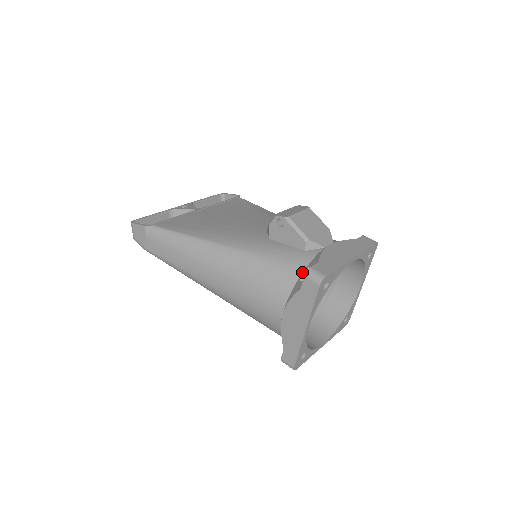
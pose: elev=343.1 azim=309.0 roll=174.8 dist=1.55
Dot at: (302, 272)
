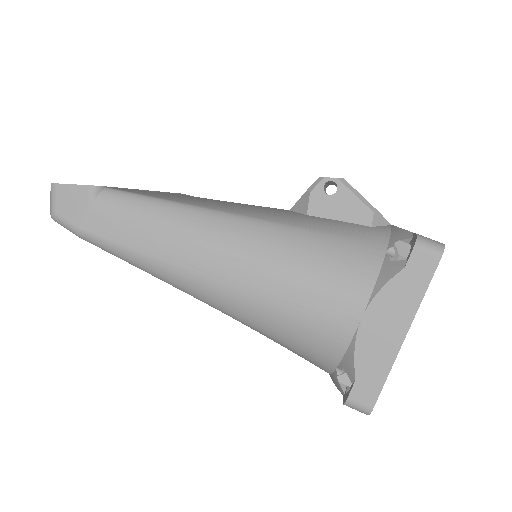
Dot at: (385, 250)
